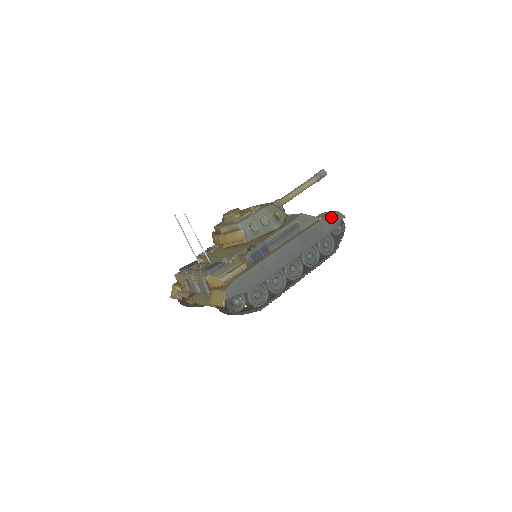
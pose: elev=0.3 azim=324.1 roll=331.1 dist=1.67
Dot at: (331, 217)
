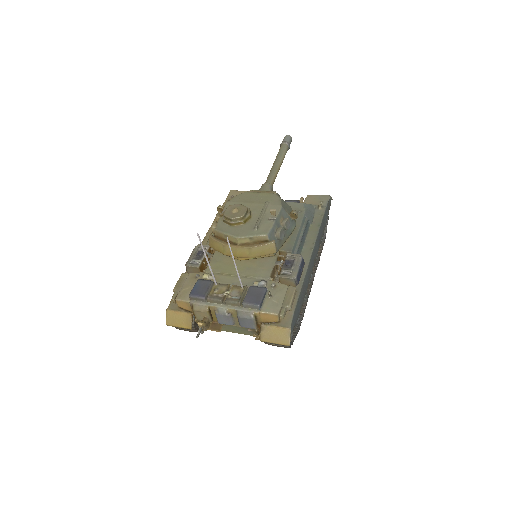
Dot at: (328, 204)
